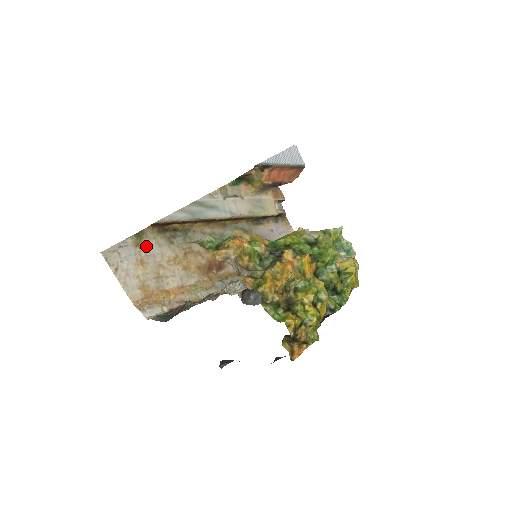
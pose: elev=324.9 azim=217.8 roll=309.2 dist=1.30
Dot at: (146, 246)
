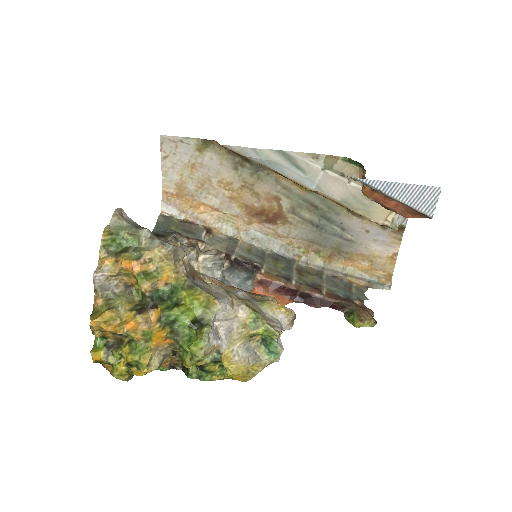
Dot at: (207, 156)
